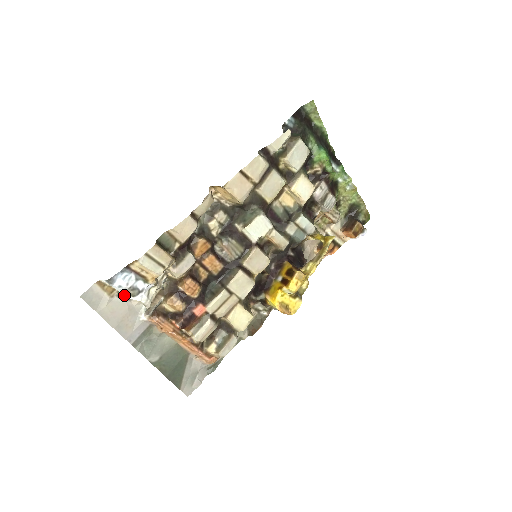
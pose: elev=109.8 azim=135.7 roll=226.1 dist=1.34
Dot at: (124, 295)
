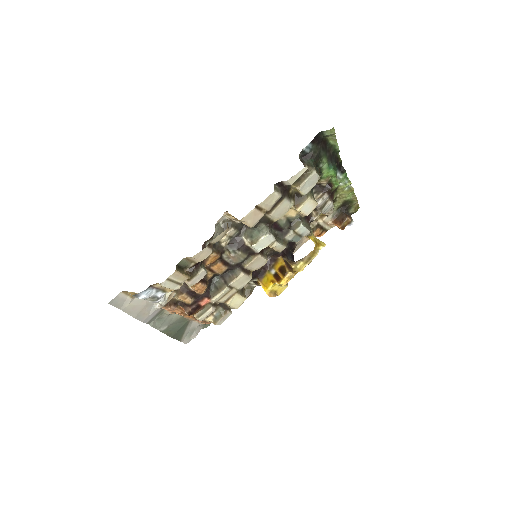
Dot at: occluded
